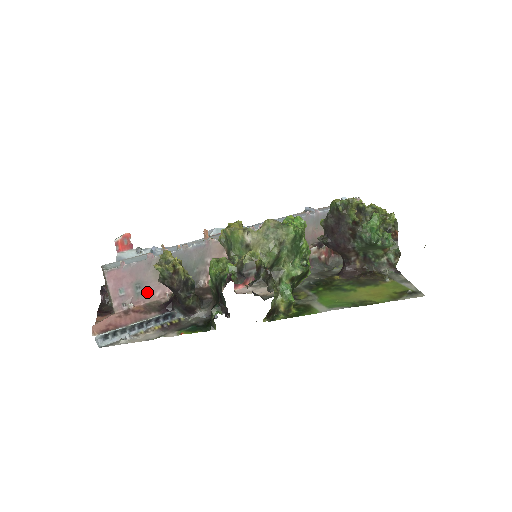
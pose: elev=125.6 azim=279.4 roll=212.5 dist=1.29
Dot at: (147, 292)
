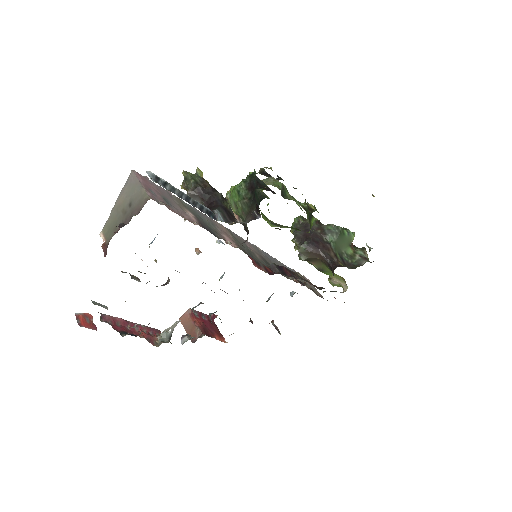
Dot at: (176, 210)
